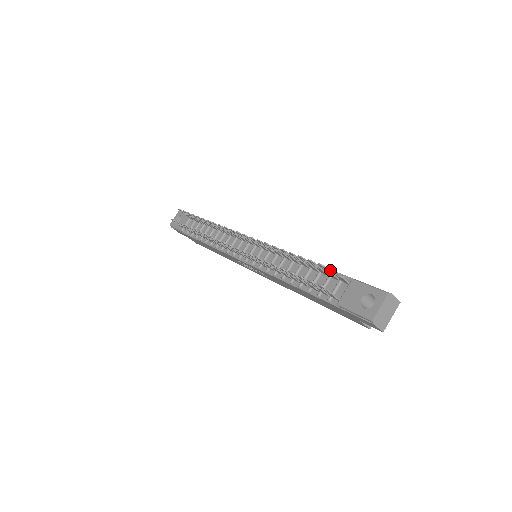
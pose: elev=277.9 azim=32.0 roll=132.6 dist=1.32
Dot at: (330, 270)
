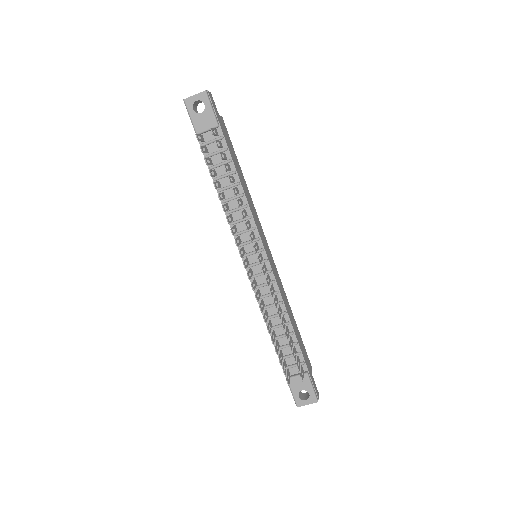
Dot at: (301, 375)
